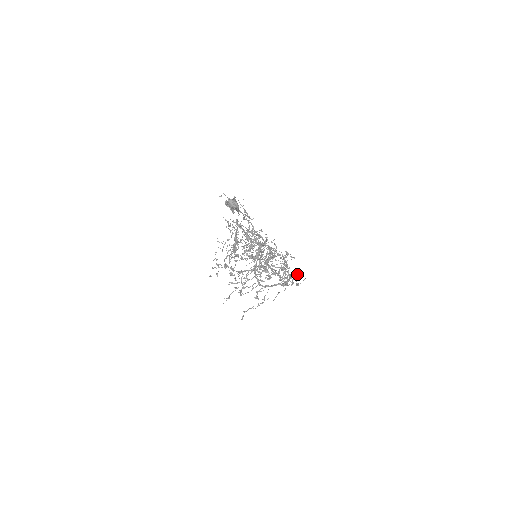
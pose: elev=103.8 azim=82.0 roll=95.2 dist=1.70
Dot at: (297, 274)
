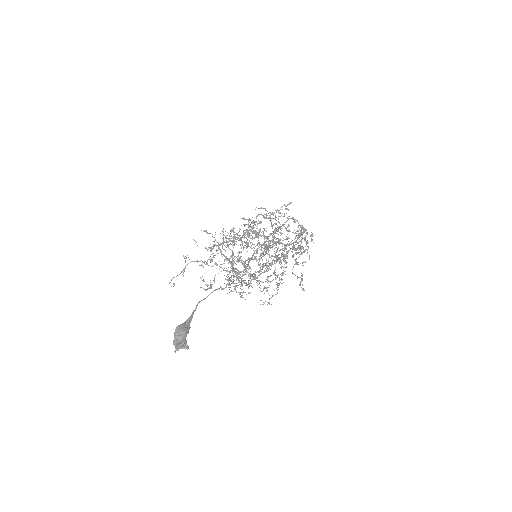
Dot at: occluded
